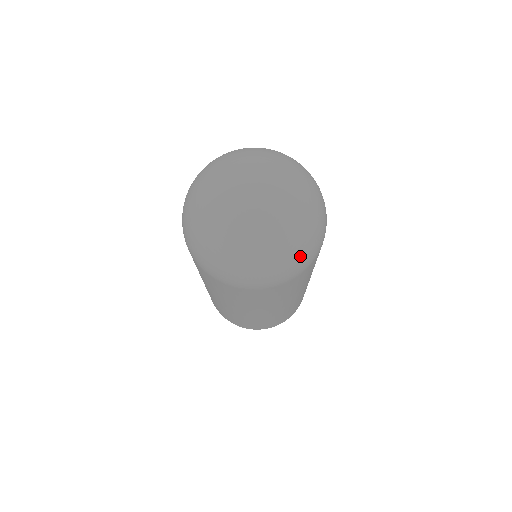
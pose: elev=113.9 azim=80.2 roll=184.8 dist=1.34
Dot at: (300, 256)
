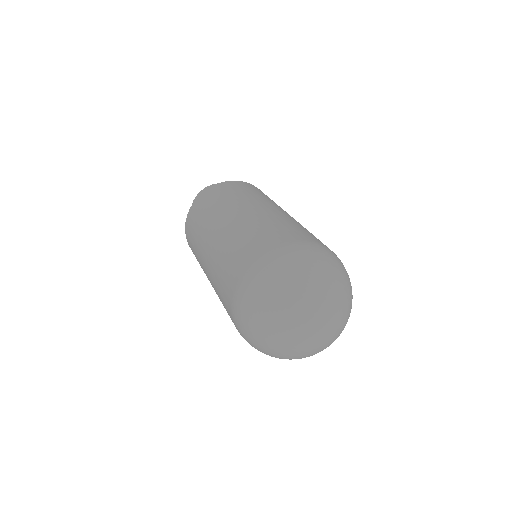
Dot at: occluded
